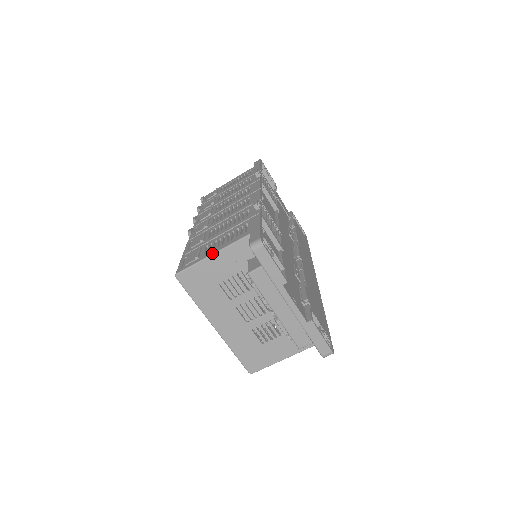
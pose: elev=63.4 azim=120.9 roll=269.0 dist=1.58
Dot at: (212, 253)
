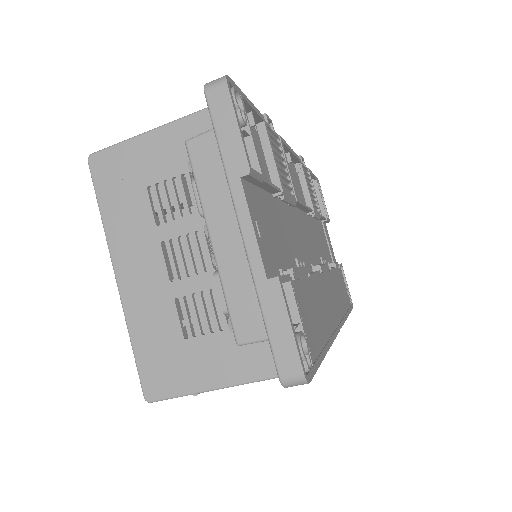
Dot at: (155, 128)
